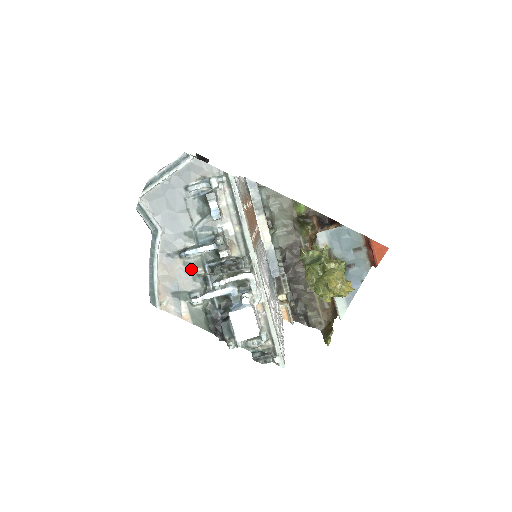
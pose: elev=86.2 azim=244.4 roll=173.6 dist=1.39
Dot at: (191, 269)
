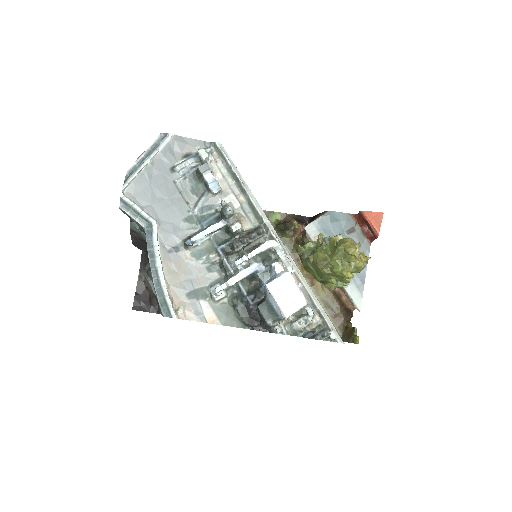
Dot at: (202, 259)
